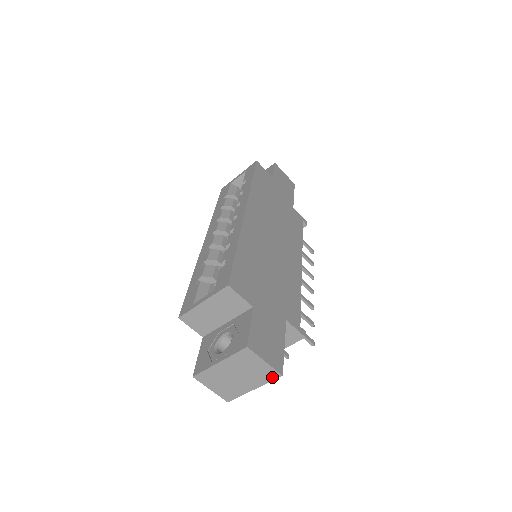
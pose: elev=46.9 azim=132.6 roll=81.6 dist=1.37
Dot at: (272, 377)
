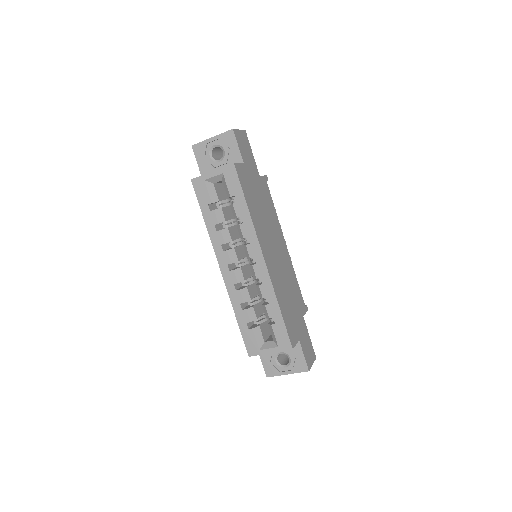
Dot at: occluded
